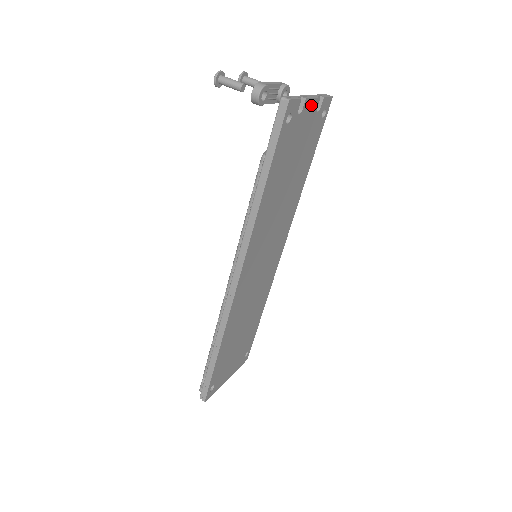
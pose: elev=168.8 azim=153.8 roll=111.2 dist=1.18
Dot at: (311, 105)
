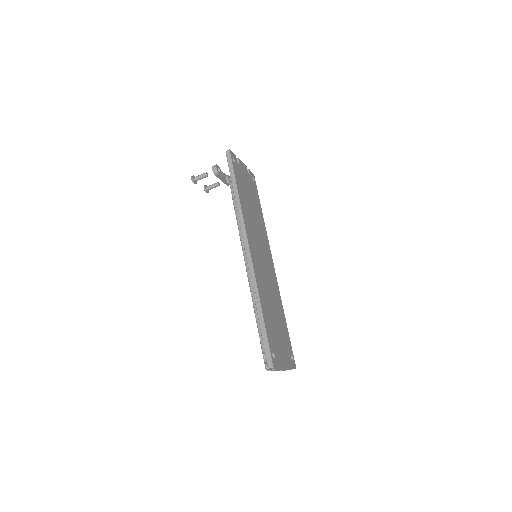
Dot at: (243, 166)
